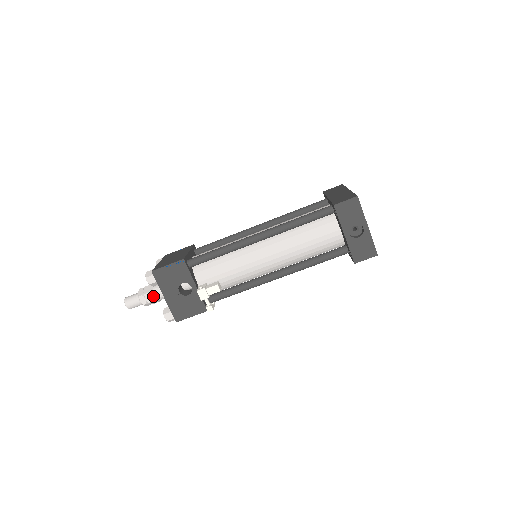
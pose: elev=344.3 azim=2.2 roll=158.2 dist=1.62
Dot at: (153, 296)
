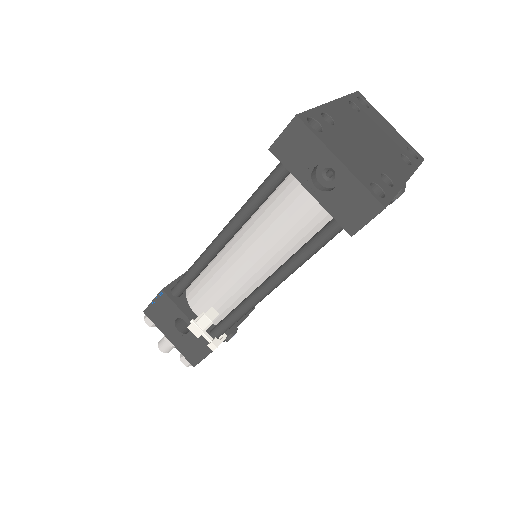
Dot at: occluded
